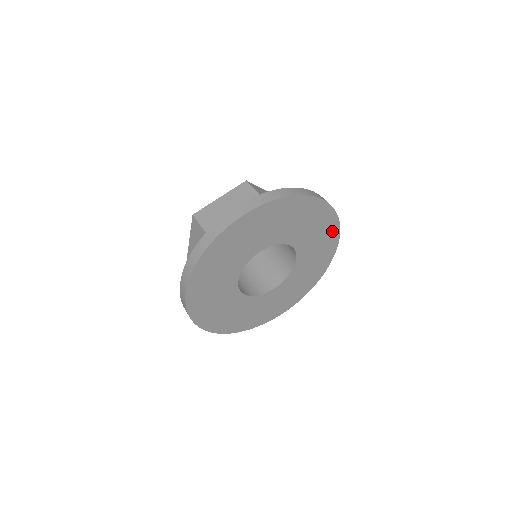
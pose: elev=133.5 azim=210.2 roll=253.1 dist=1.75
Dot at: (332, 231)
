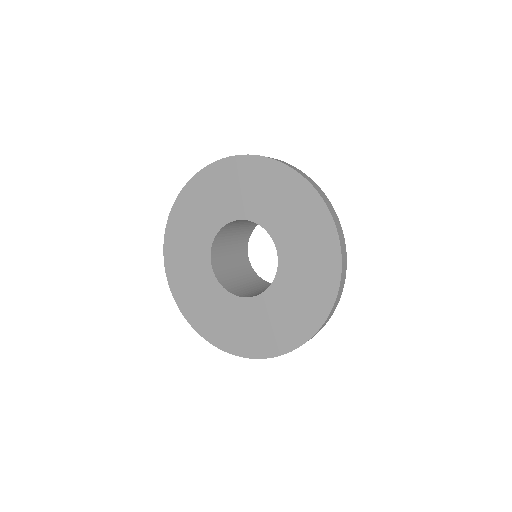
Dot at: (276, 173)
